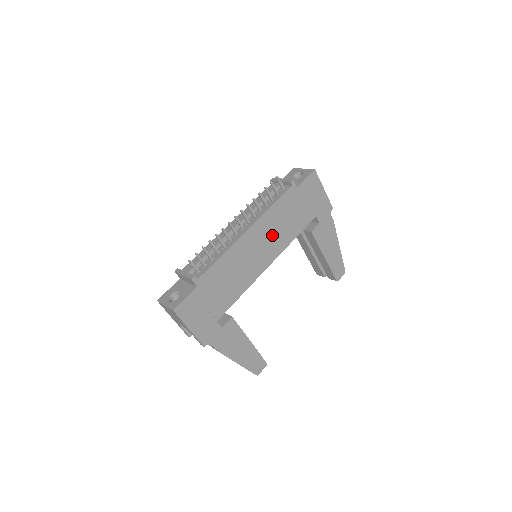
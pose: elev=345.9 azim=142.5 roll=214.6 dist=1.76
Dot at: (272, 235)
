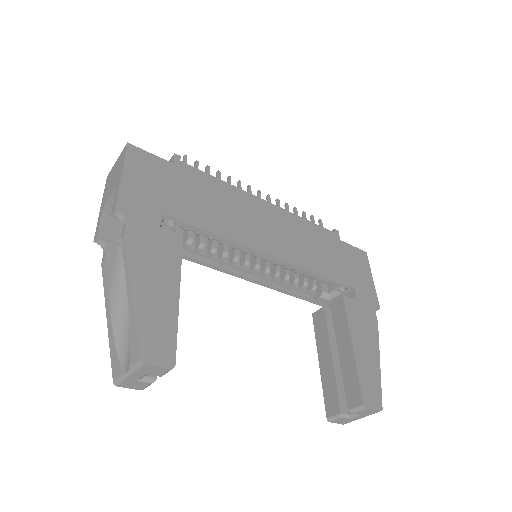
Dot at: (291, 238)
